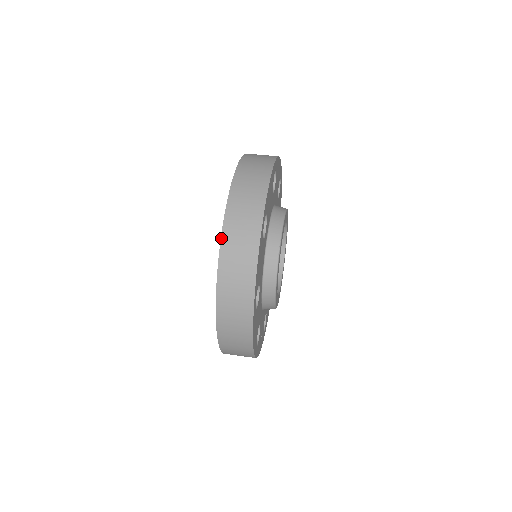
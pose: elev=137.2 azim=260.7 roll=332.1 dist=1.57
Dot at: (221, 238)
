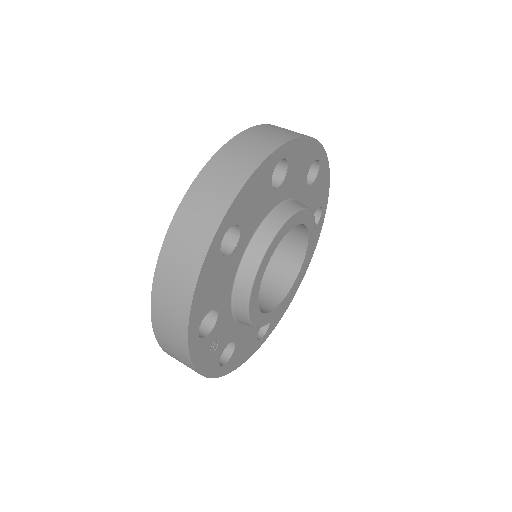
Dot at: (223, 145)
